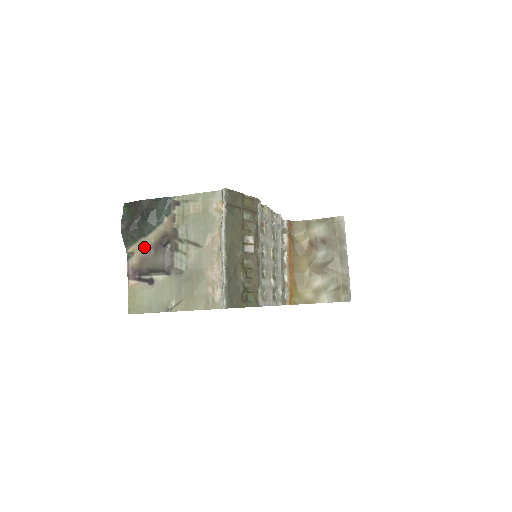
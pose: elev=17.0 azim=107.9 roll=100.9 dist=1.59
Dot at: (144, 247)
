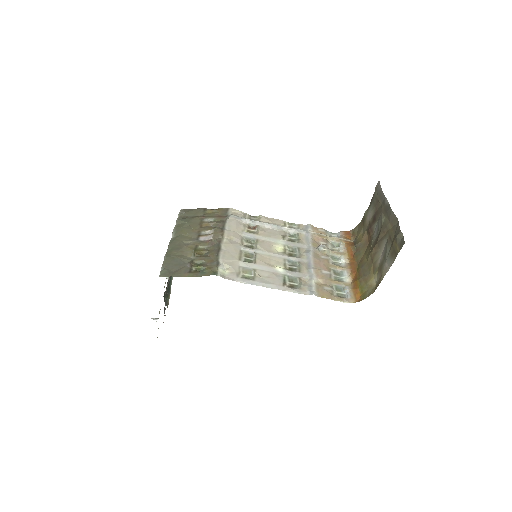
Dot at: occluded
